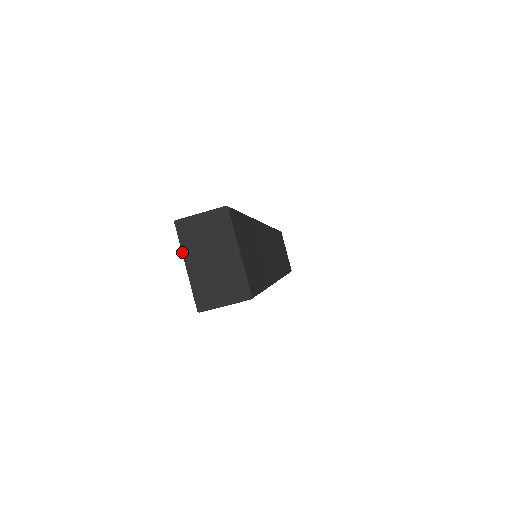
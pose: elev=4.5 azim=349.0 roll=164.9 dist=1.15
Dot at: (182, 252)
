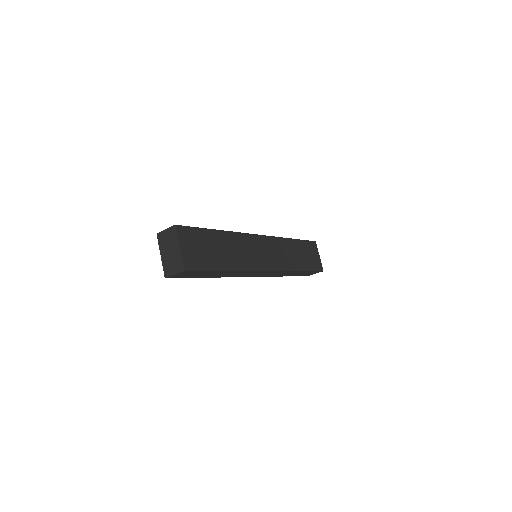
Dot at: (159, 249)
